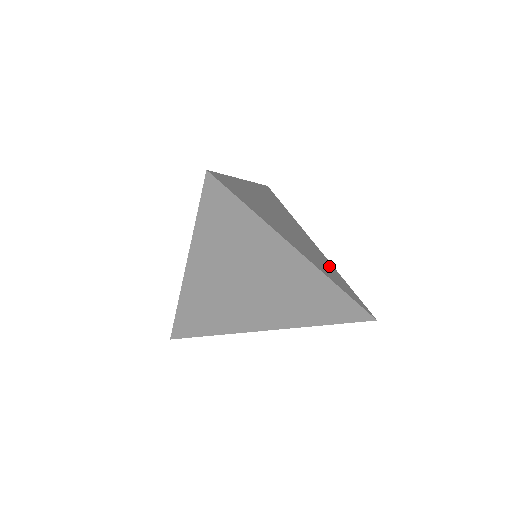
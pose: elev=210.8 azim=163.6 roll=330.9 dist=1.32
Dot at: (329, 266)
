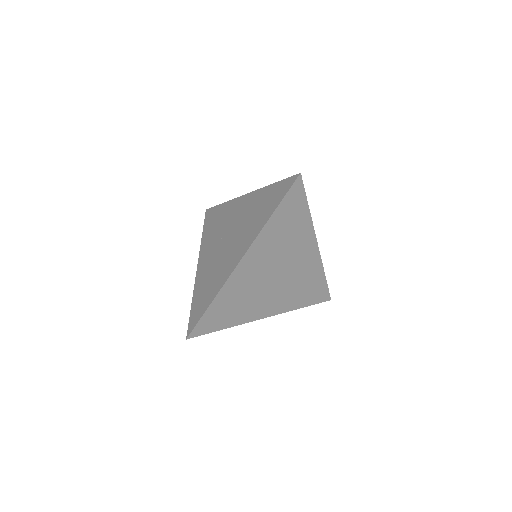
Dot at: occluded
